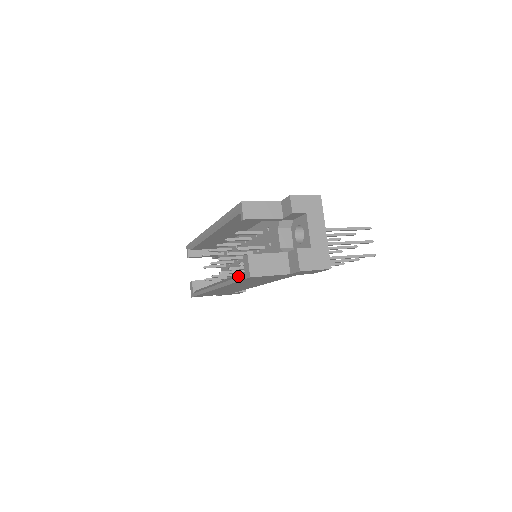
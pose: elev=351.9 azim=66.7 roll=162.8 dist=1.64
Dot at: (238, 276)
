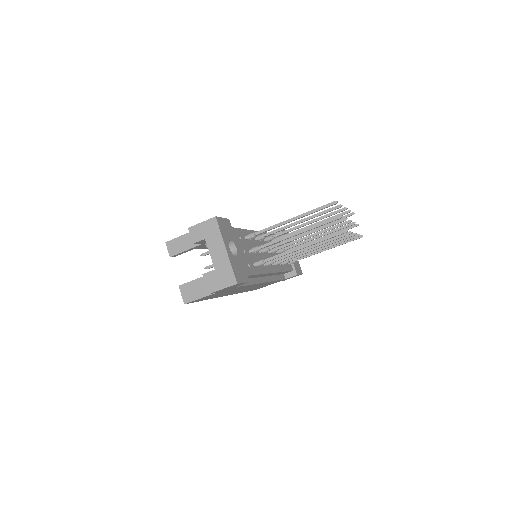
Dot at: occluded
